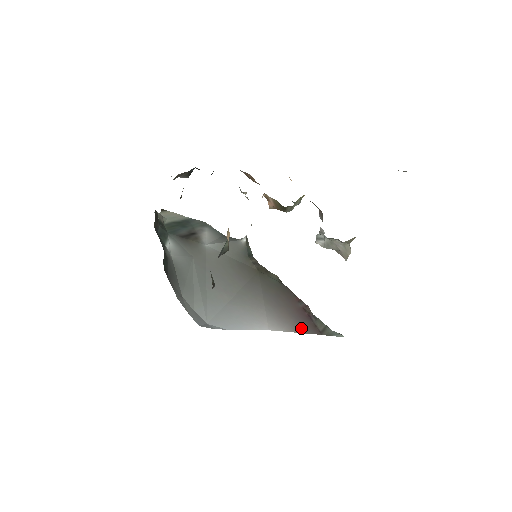
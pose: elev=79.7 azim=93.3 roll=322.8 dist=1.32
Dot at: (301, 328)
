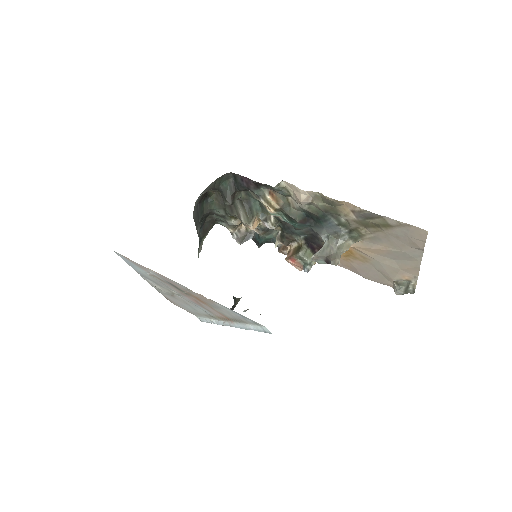
Dot at: occluded
